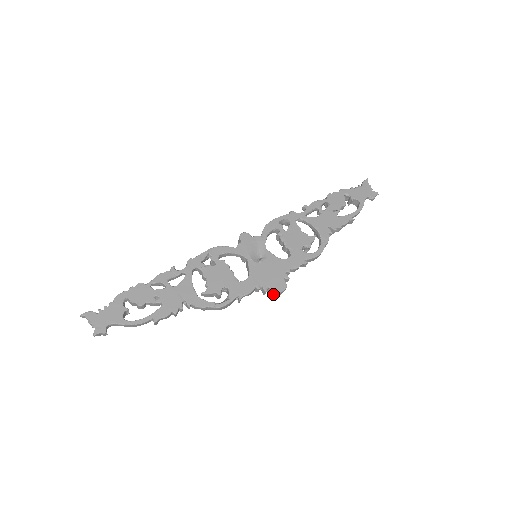
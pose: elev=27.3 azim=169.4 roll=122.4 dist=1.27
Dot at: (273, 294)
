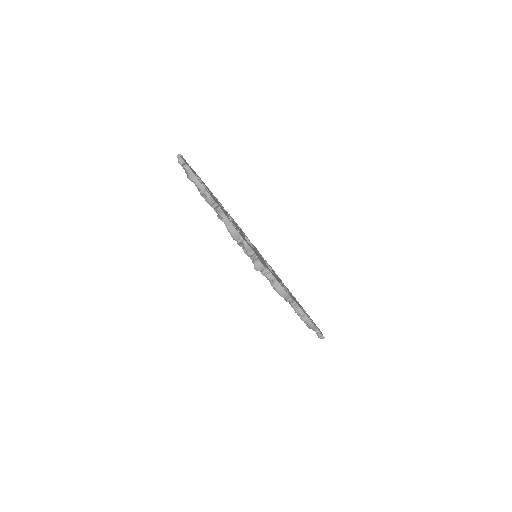
Dot at: (256, 261)
